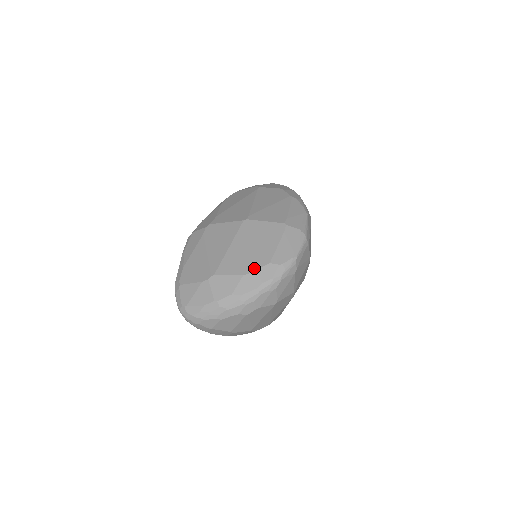
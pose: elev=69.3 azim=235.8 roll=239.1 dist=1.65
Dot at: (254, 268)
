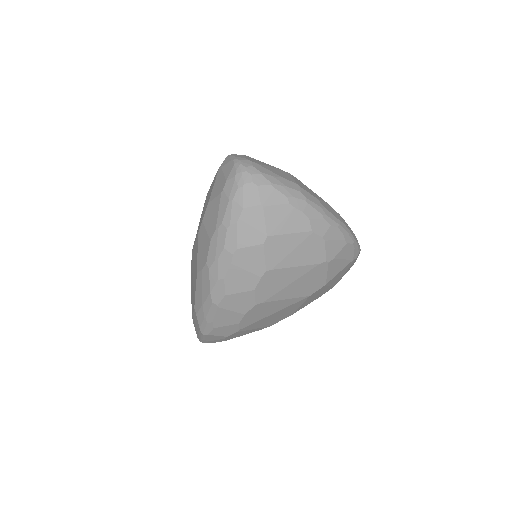
Dot at: occluded
